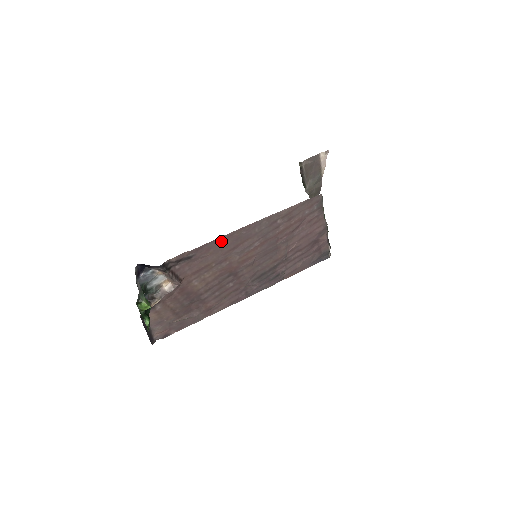
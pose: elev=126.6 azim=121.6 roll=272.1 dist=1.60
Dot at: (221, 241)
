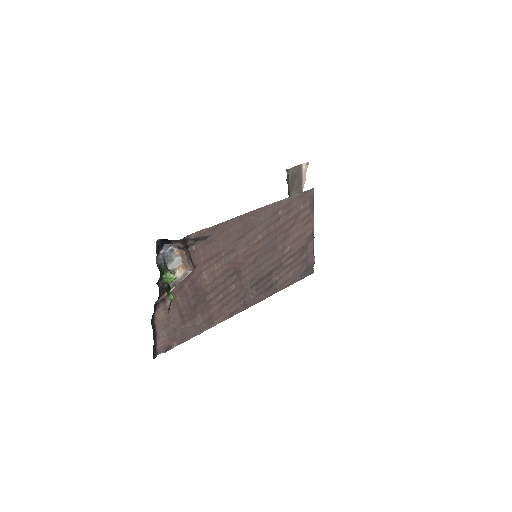
Dot at: (233, 224)
